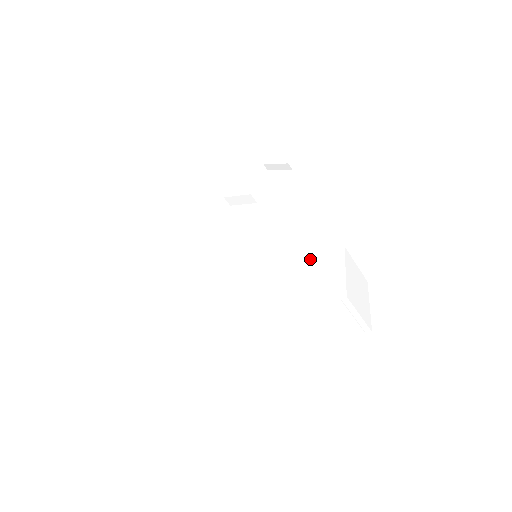
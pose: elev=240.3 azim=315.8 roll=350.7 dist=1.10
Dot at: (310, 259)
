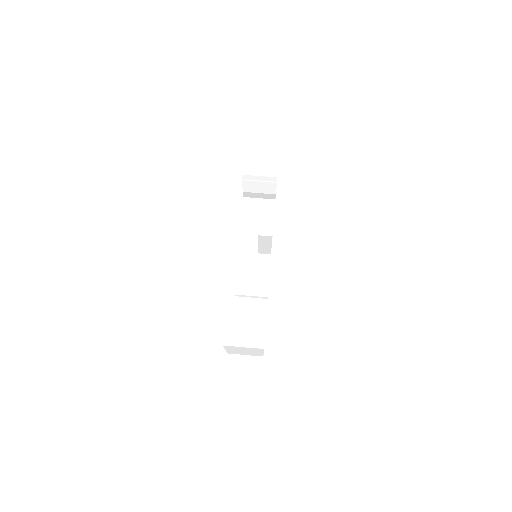
Dot at: occluded
